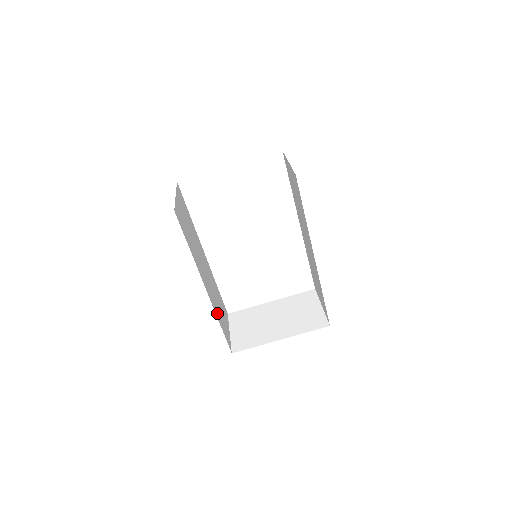
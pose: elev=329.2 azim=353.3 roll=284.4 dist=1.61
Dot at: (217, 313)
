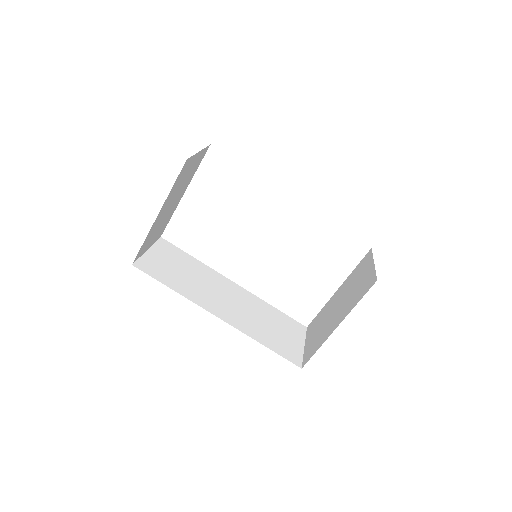
Dot at: (256, 334)
